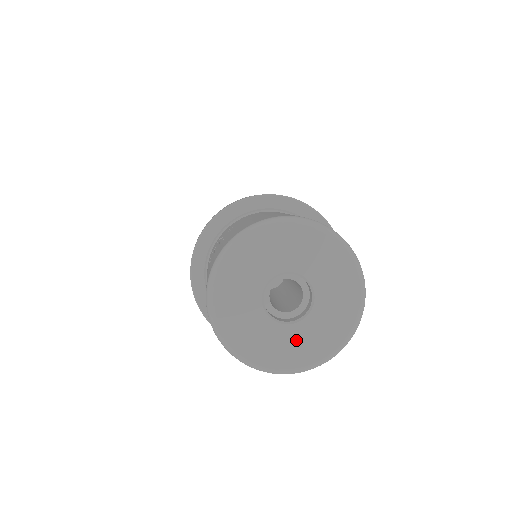
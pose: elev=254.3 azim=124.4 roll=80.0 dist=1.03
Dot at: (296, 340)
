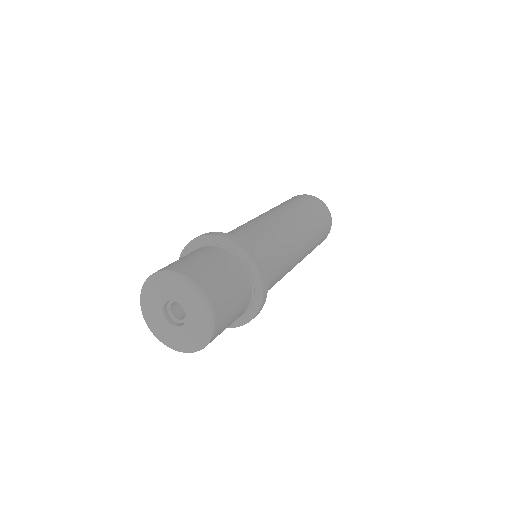
Dot at: (182, 336)
